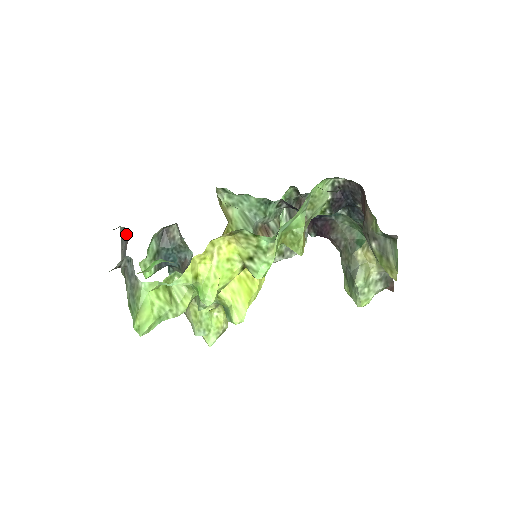
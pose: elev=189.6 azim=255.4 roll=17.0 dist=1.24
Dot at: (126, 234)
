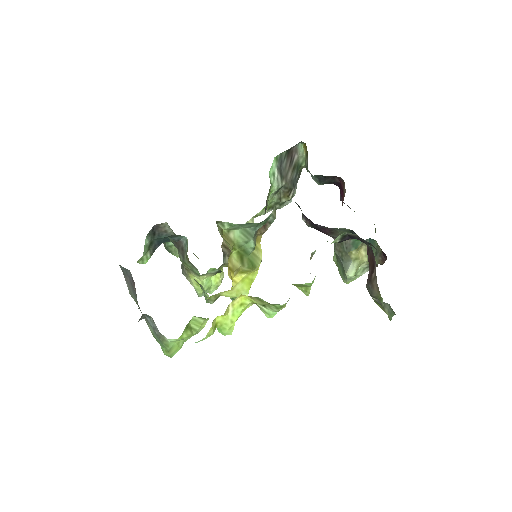
Dot at: (129, 274)
